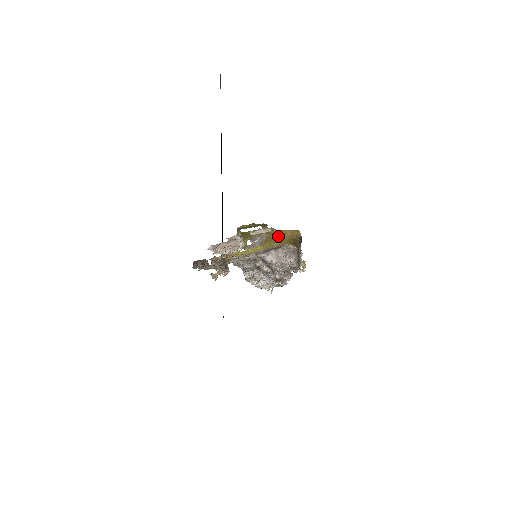
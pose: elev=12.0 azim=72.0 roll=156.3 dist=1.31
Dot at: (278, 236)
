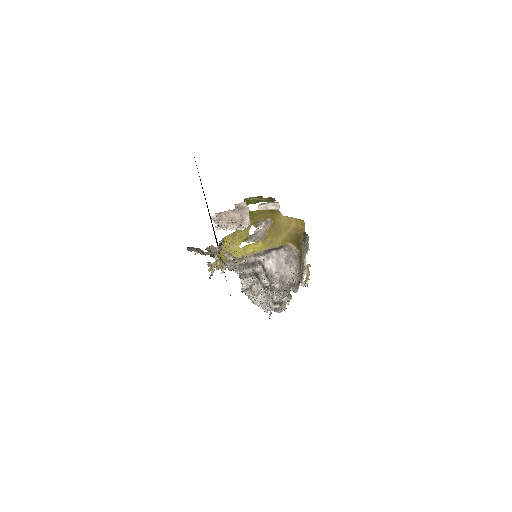
Dot at: (282, 227)
